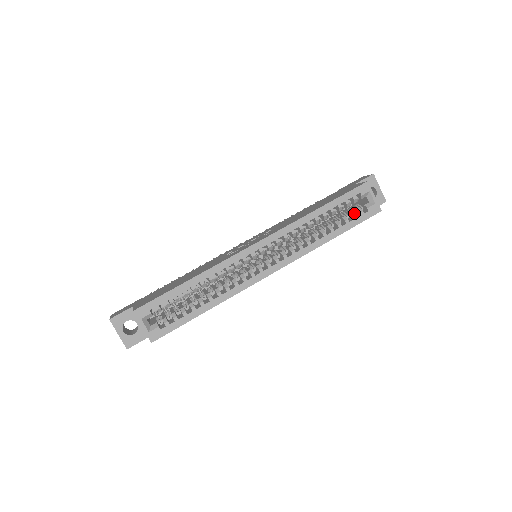
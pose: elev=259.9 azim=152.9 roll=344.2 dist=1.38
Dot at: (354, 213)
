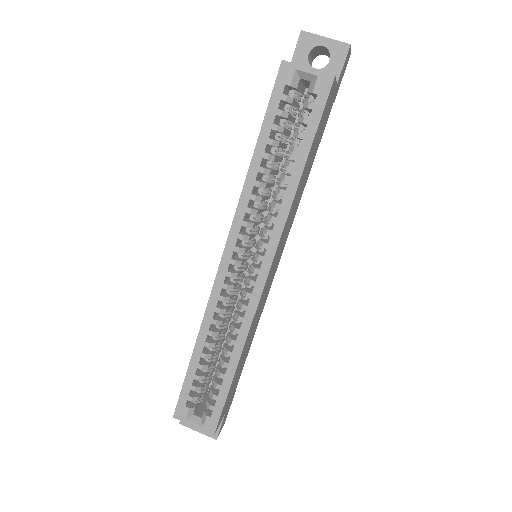
Dot at: (305, 114)
